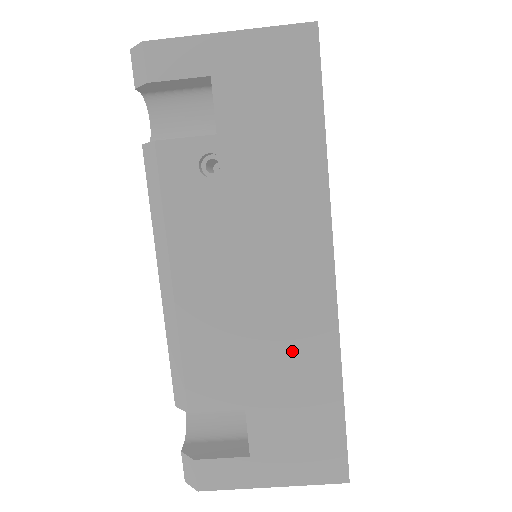
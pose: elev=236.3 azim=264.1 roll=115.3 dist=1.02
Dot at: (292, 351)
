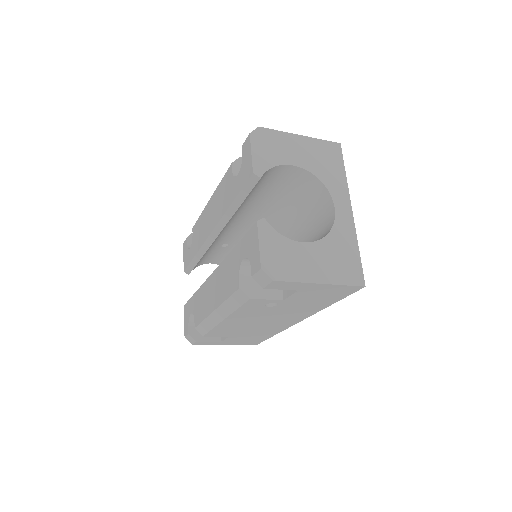
Dot at: (262, 331)
